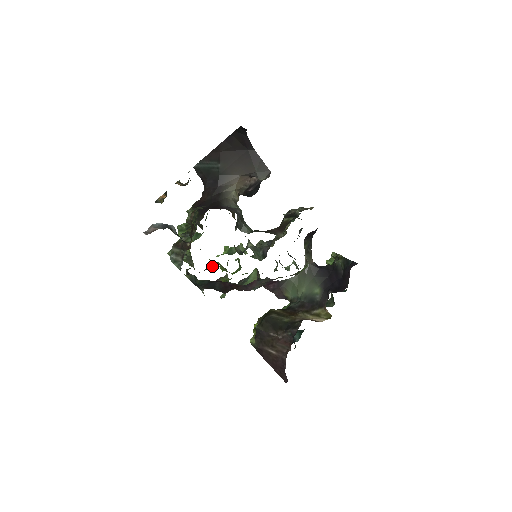
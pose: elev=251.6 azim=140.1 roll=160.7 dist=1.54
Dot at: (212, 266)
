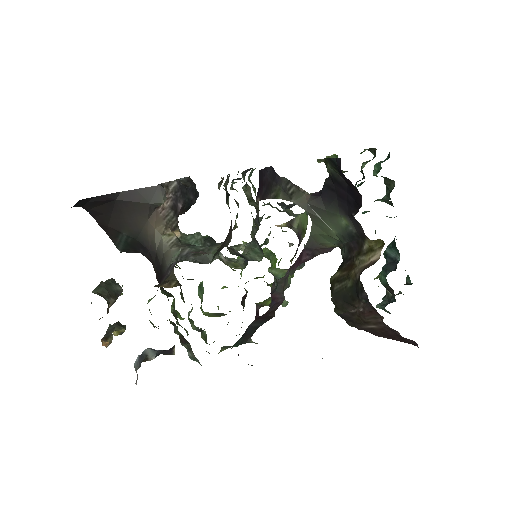
Dot at: (243, 296)
